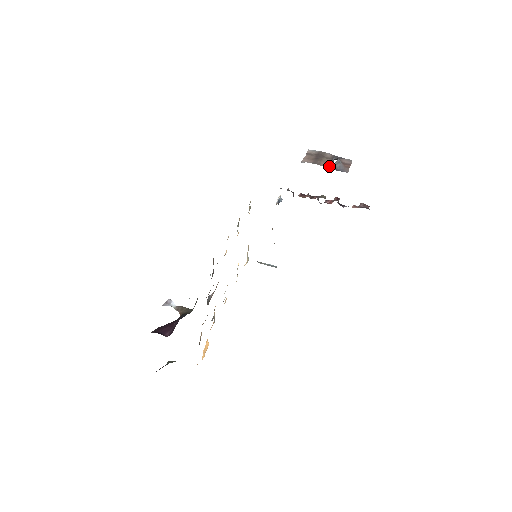
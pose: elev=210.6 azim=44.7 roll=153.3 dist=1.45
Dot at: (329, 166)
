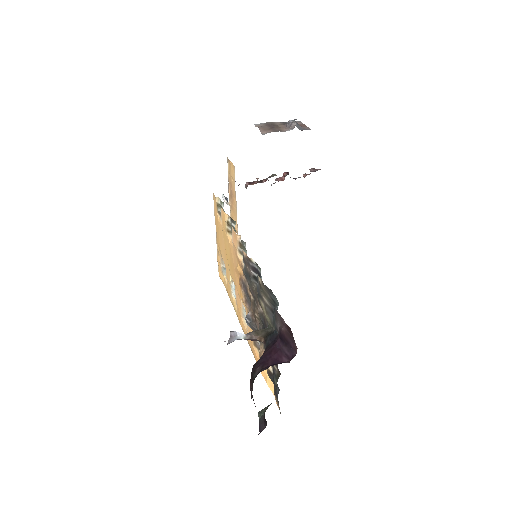
Dot at: (293, 128)
